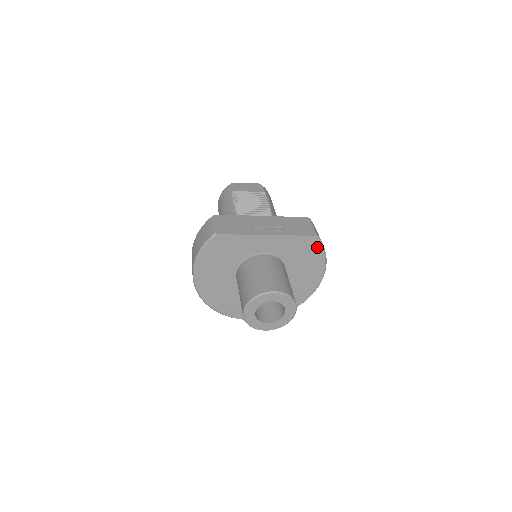
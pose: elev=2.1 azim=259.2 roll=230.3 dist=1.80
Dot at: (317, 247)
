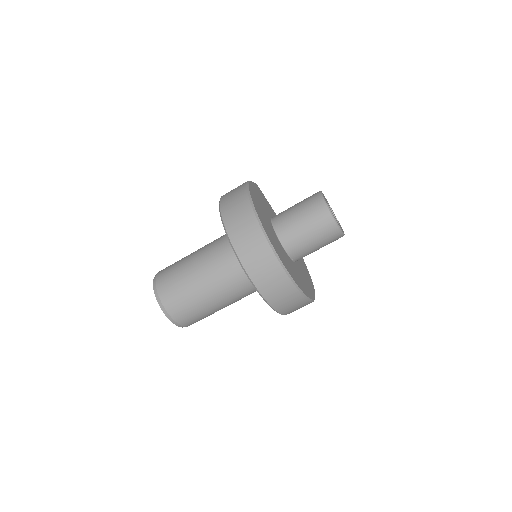
Dot at: (303, 261)
